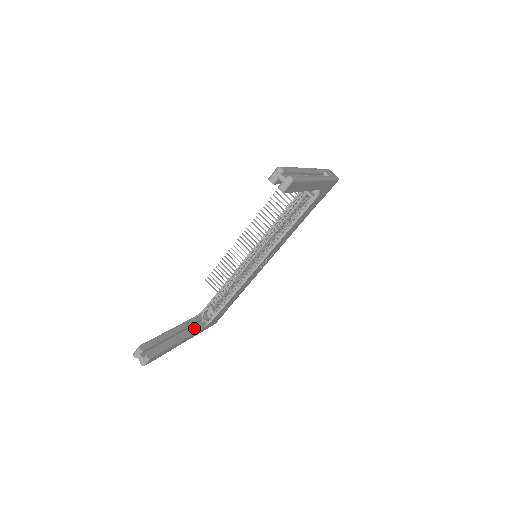
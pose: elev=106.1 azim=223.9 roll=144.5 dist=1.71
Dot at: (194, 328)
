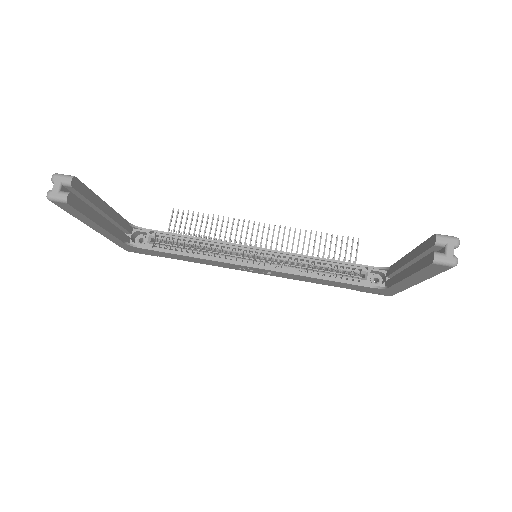
Dot at: (119, 232)
